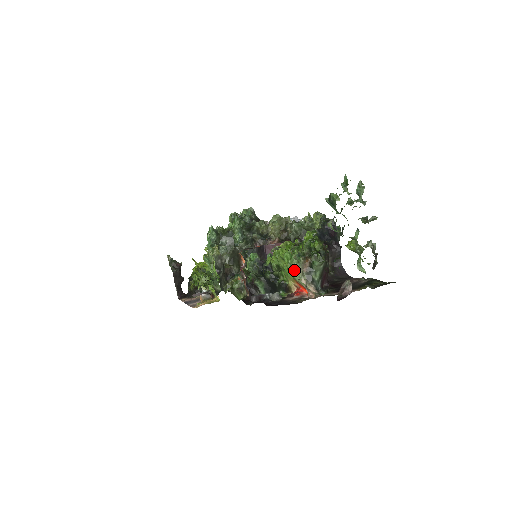
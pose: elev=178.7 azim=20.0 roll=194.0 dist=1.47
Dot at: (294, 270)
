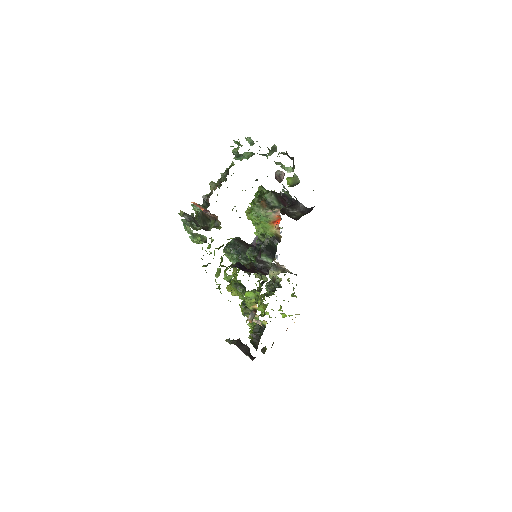
Dot at: (259, 213)
